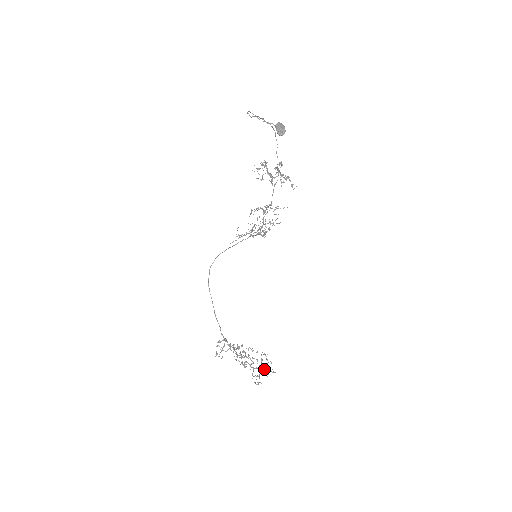
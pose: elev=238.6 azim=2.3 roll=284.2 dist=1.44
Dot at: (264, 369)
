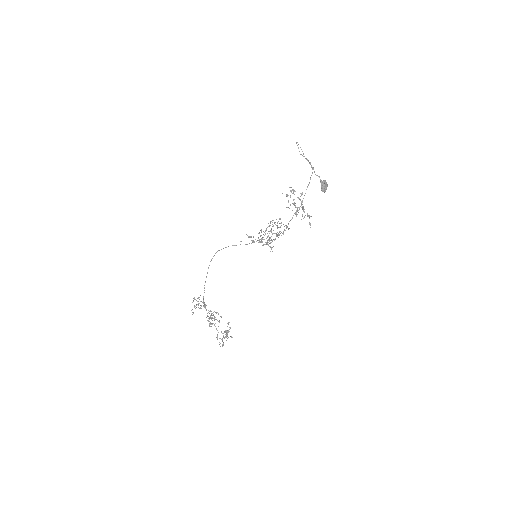
Dot at: (227, 335)
